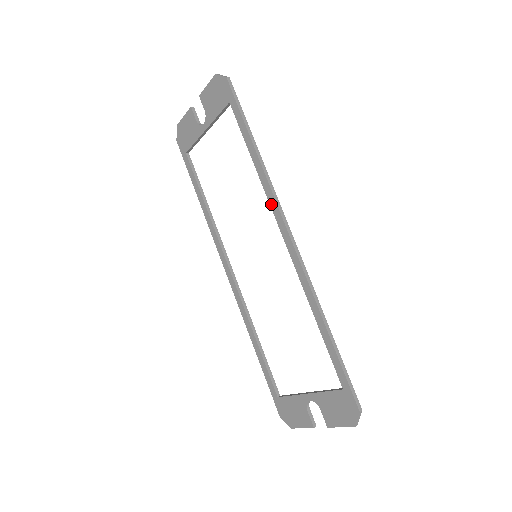
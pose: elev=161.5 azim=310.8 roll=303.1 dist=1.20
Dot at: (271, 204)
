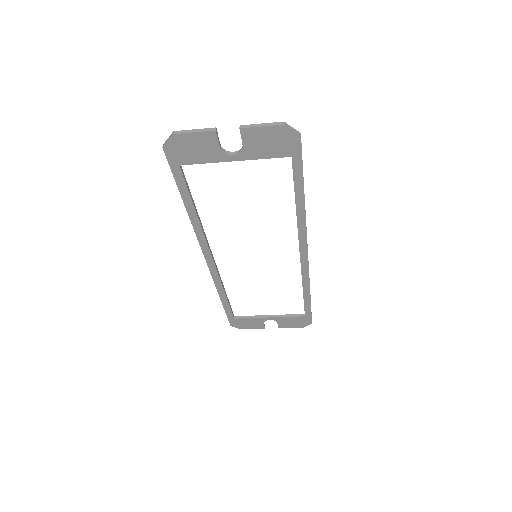
Dot at: (300, 236)
